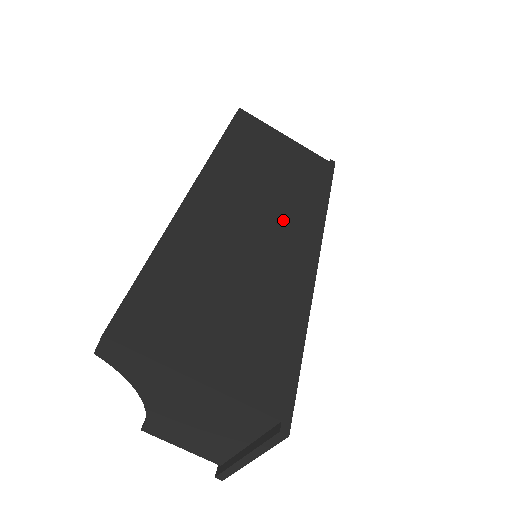
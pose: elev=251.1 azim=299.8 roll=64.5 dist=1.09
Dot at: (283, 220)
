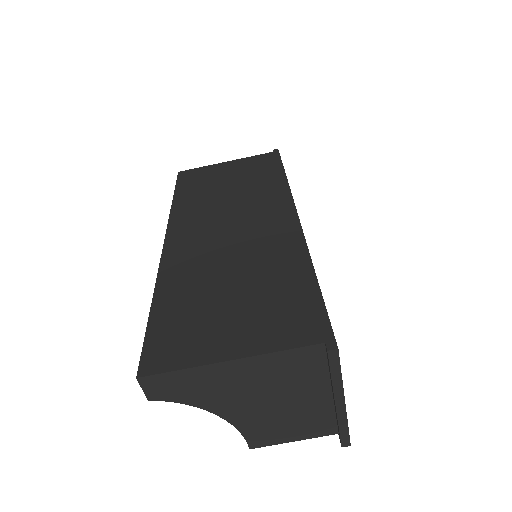
Dot at: (252, 213)
